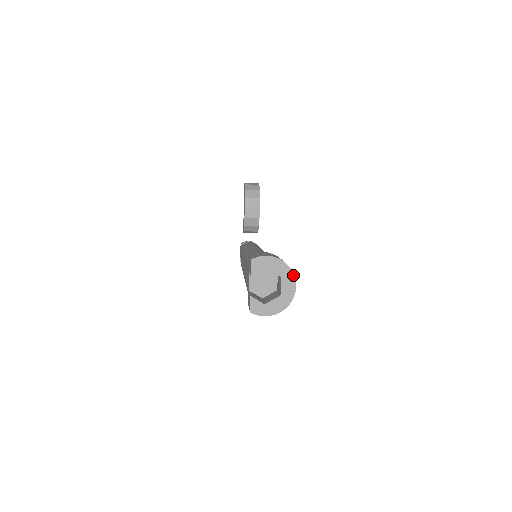
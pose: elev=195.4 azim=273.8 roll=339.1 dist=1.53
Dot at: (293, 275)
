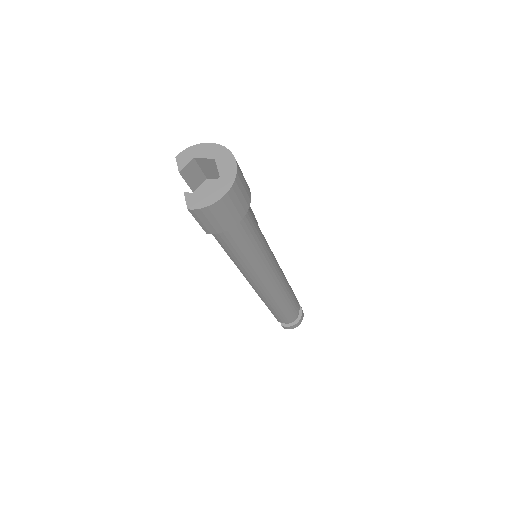
Dot at: (228, 151)
